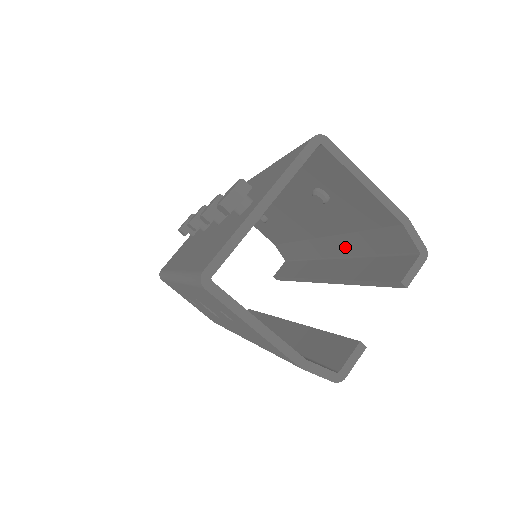
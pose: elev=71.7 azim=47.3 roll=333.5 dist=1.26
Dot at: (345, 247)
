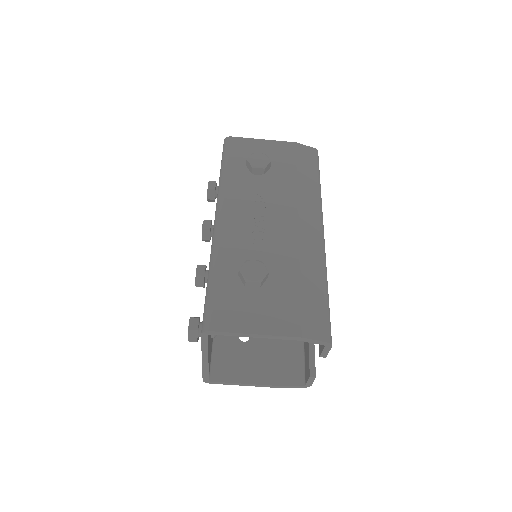
Dot at: occluded
